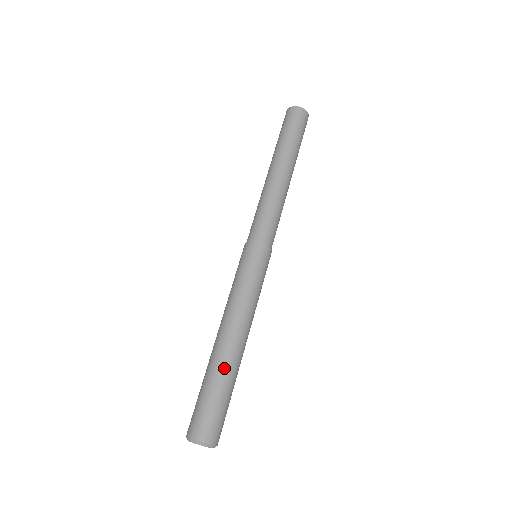
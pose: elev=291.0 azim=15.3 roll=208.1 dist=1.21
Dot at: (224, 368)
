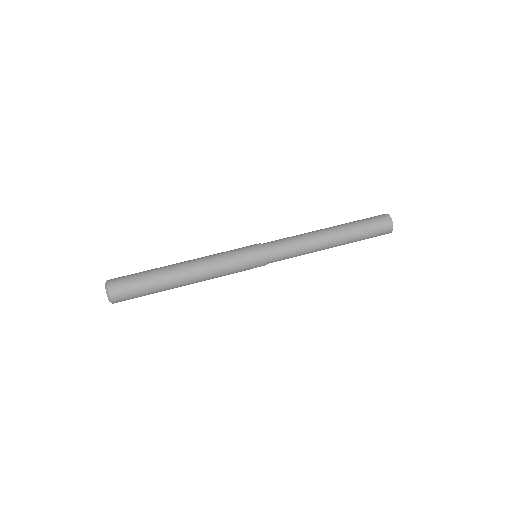
Dot at: (161, 268)
